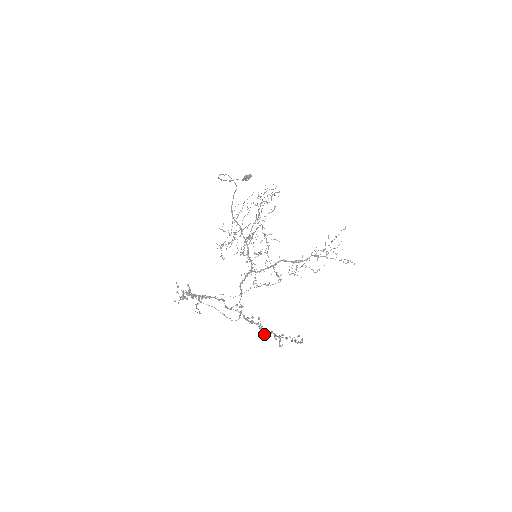
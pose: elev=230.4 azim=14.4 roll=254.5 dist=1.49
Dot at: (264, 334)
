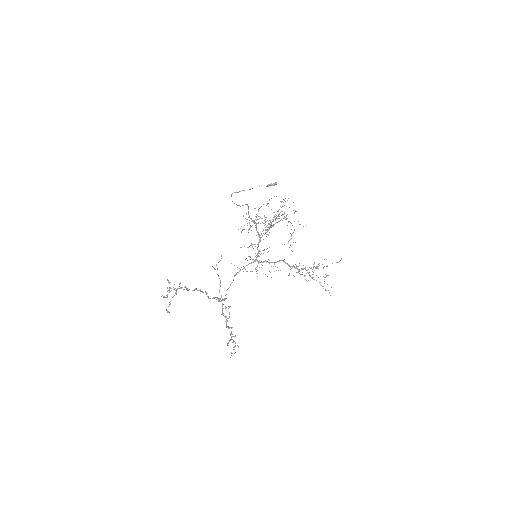
Dot at: (226, 327)
